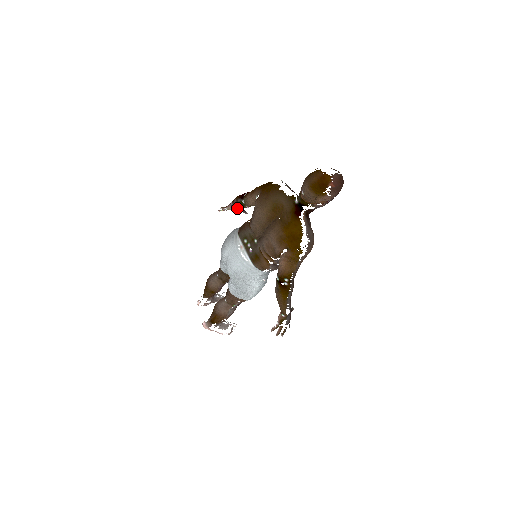
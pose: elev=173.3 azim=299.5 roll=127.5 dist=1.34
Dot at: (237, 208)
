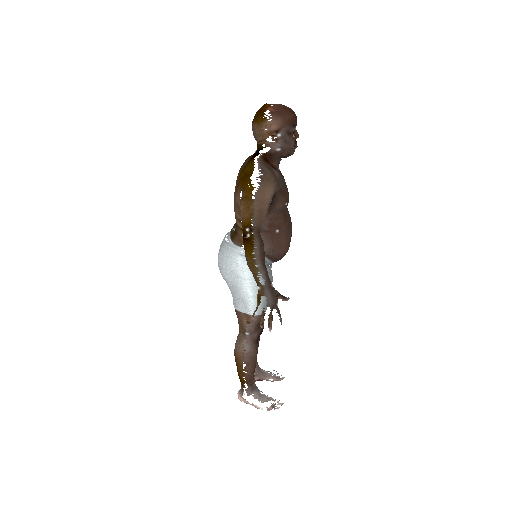
Dot at: occluded
